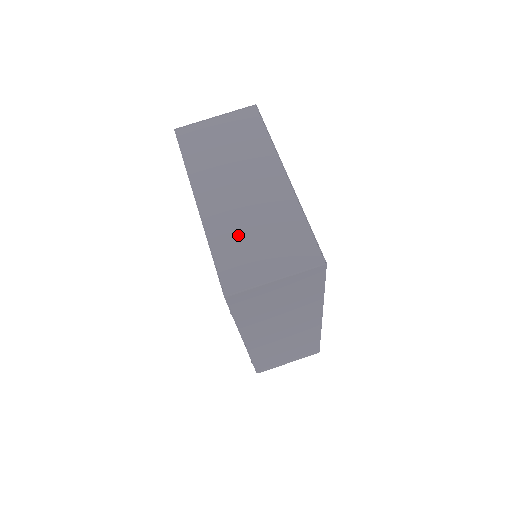
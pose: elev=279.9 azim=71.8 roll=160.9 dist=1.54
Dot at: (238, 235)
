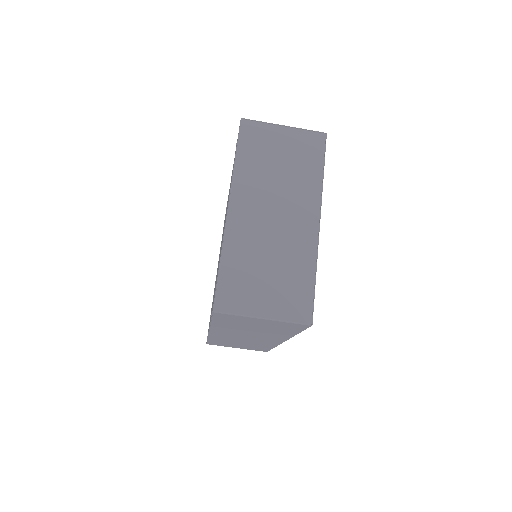
Dot at: (250, 259)
